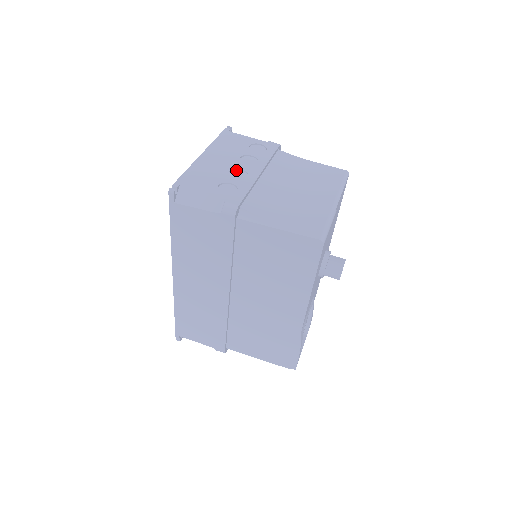
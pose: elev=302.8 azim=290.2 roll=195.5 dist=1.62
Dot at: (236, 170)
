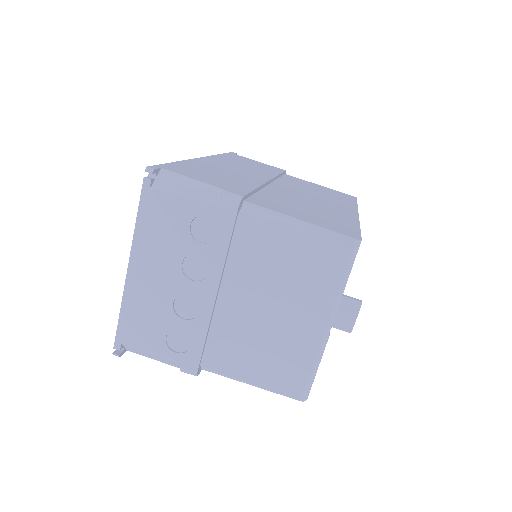
Dot at: (182, 295)
